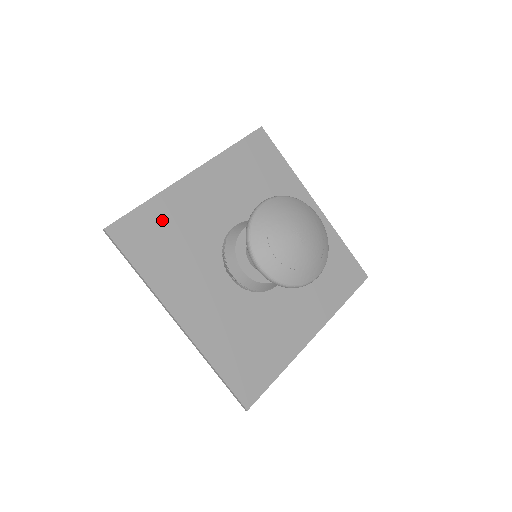
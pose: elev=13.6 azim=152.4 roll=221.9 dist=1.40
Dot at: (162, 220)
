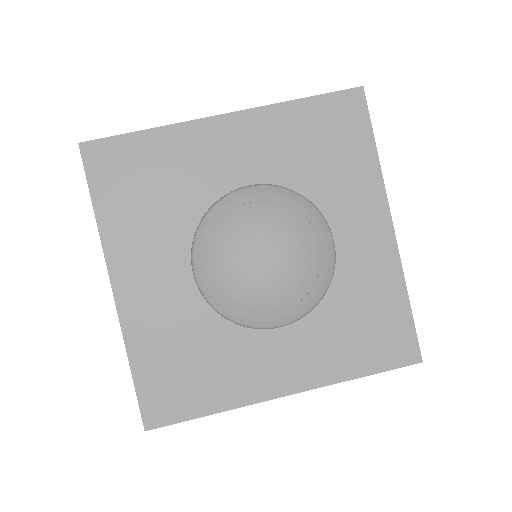
Dot at: (153, 160)
